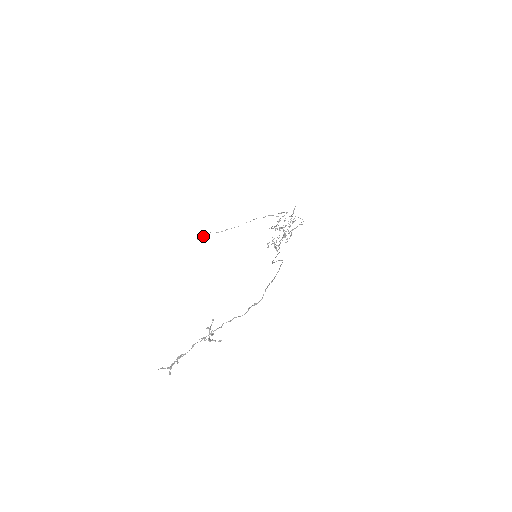
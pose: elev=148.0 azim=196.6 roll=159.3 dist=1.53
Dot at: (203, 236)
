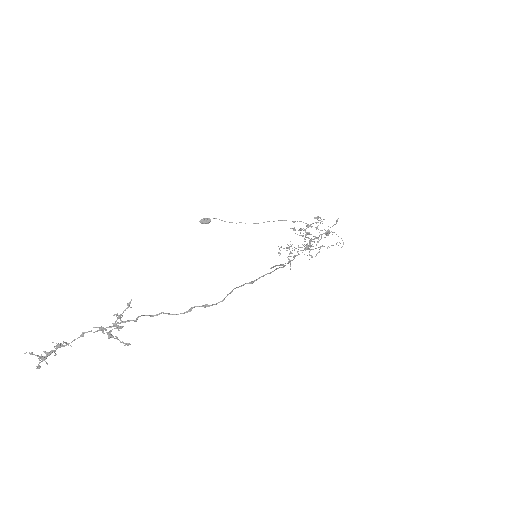
Dot at: (208, 220)
